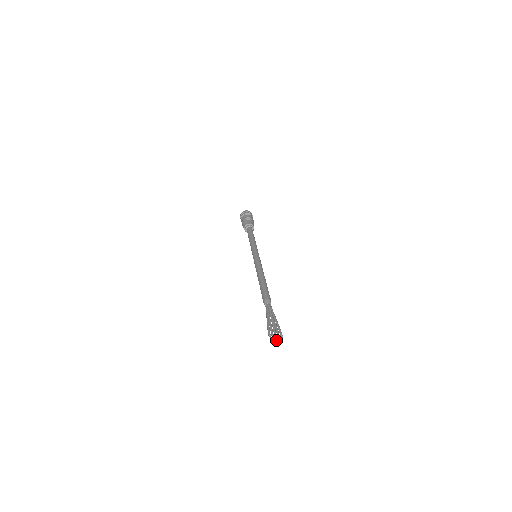
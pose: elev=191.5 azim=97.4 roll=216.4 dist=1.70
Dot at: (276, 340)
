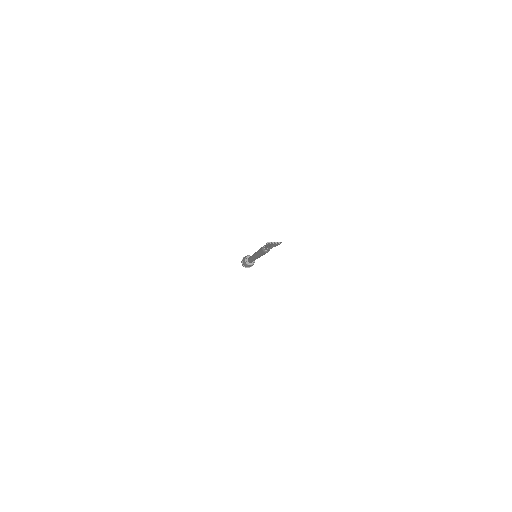
Dot at: (274, 242)
